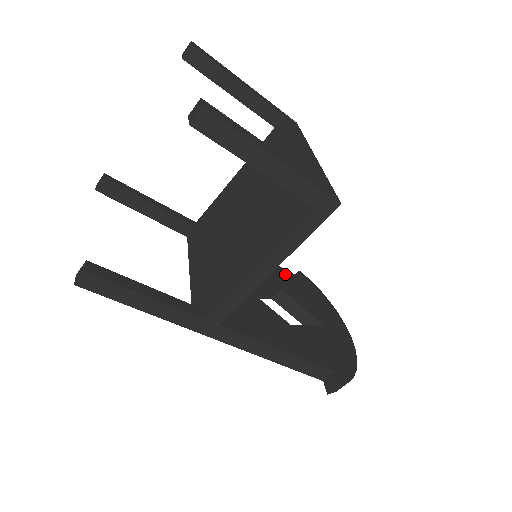
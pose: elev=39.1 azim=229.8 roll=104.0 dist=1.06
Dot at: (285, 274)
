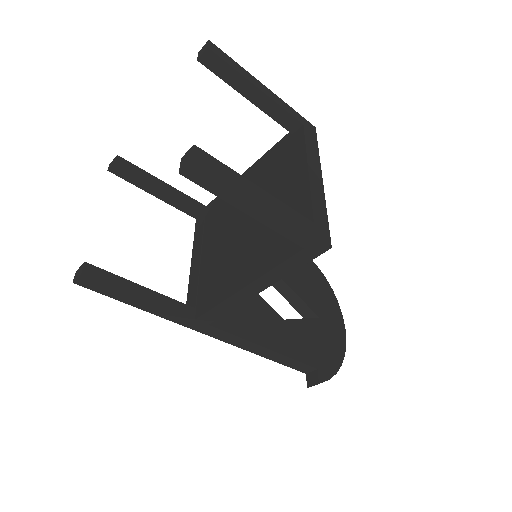
Dot at: occluded
